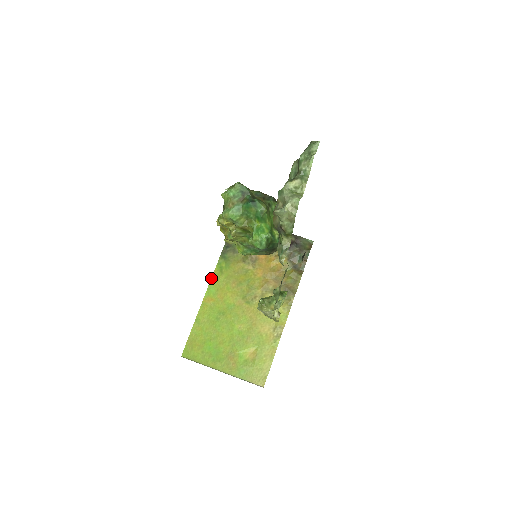
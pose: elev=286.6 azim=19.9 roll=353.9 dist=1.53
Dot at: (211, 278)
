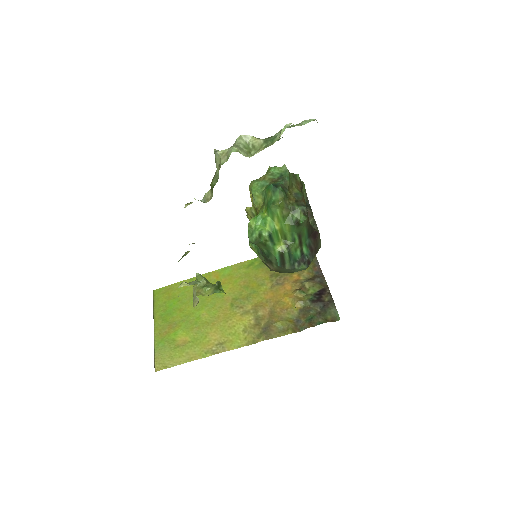
Dot at: (237, 263)
